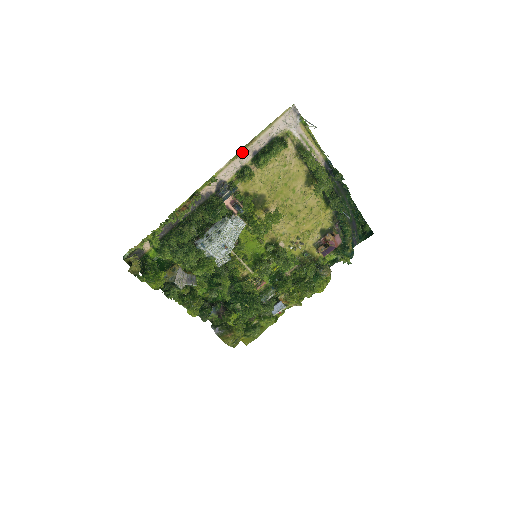
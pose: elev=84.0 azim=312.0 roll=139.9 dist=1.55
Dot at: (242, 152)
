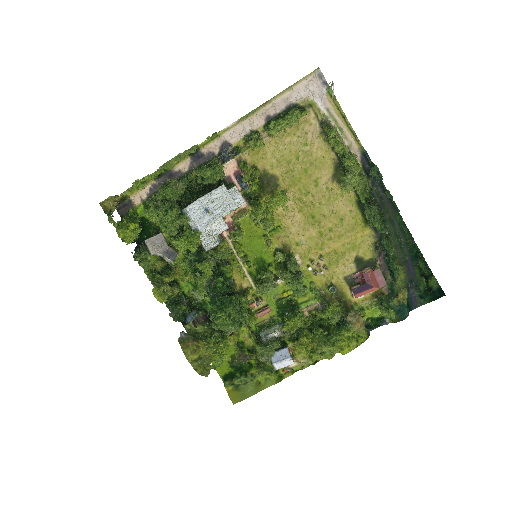
Dot at: (253, 113)
